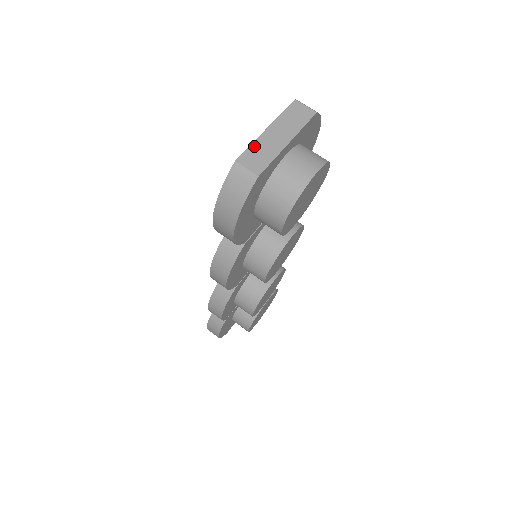
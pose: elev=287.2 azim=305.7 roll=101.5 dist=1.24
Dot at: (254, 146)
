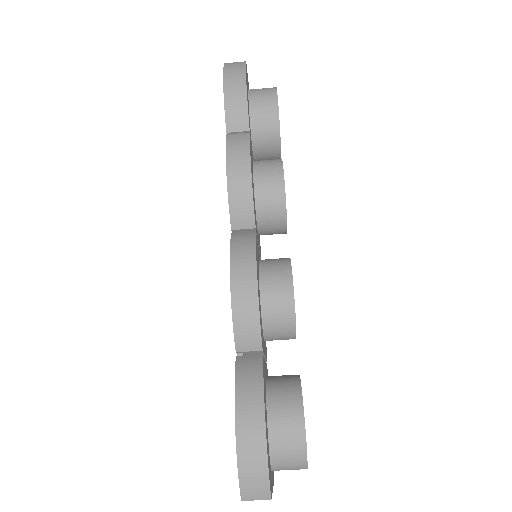
Dot at: occluded
